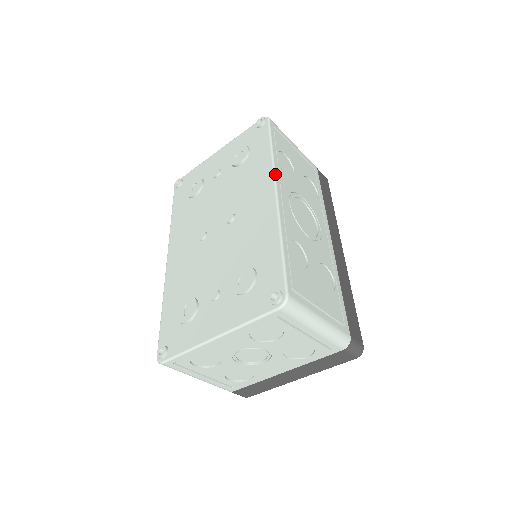
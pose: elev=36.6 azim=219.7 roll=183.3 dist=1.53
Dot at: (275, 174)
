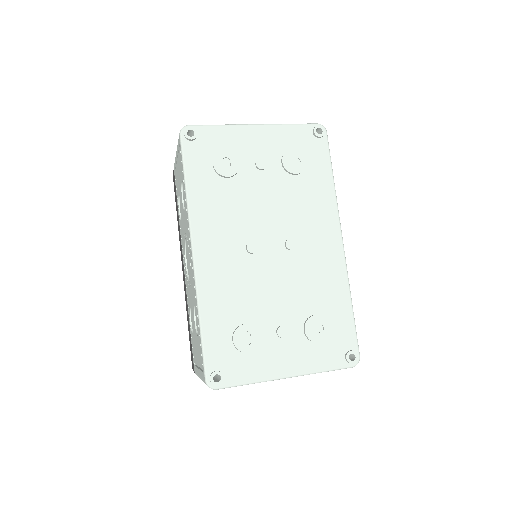
Dot at: occluded
